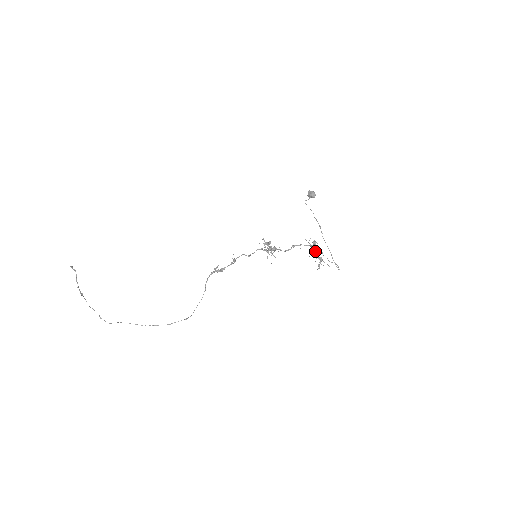
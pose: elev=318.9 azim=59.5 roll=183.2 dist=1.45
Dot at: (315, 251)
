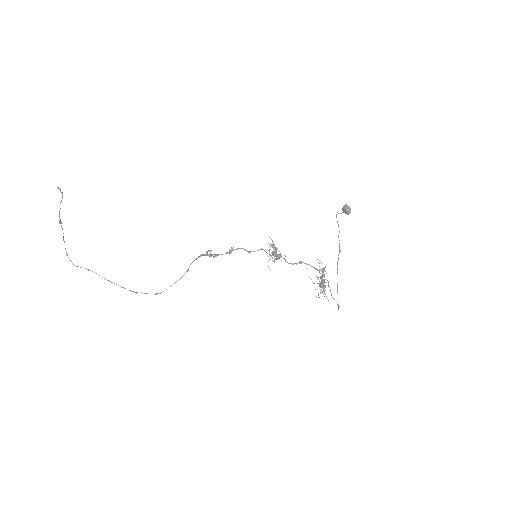
Dot at: (321, 278)
